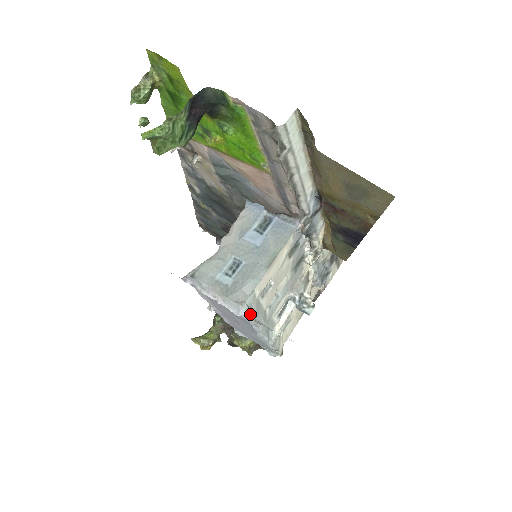
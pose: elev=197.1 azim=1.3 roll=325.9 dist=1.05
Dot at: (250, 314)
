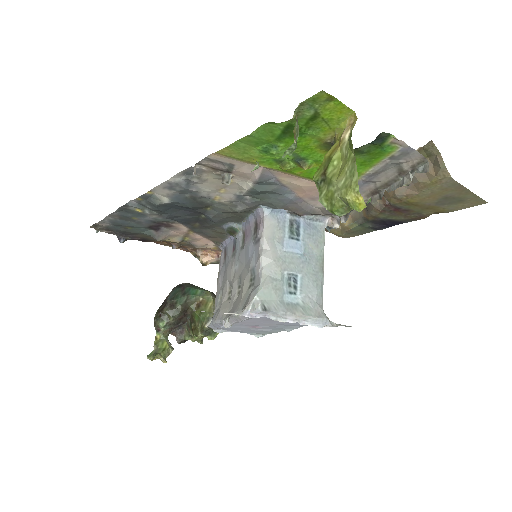
Dot at: (330, 321)
